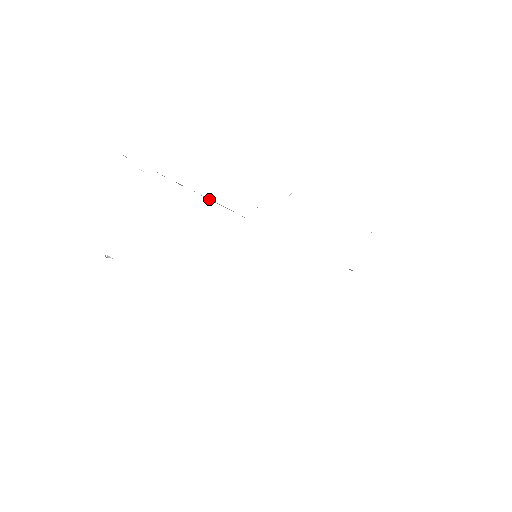
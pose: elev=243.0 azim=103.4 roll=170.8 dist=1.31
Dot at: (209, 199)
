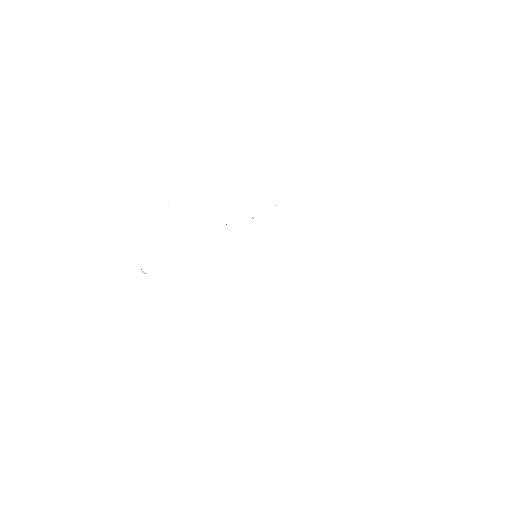
Dot at: occluded
